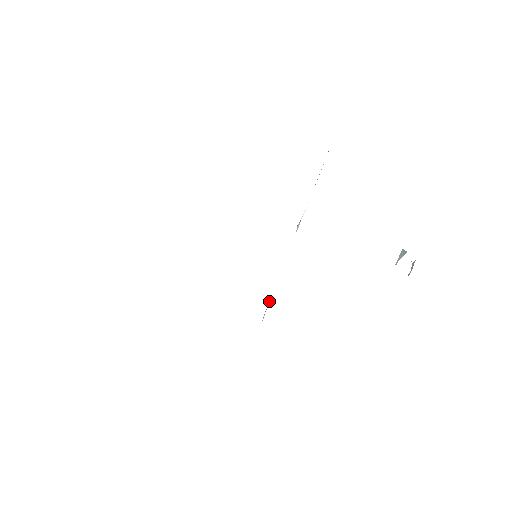
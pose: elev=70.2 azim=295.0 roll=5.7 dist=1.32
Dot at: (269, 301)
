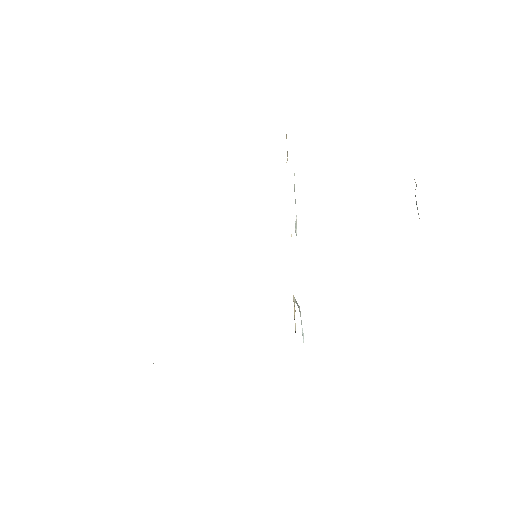
Dot at: (299, 311)
